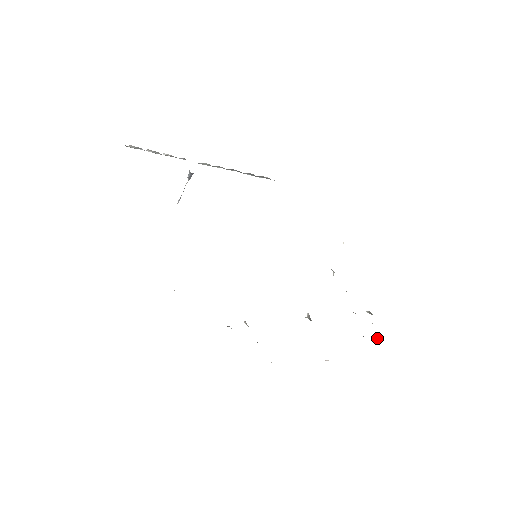
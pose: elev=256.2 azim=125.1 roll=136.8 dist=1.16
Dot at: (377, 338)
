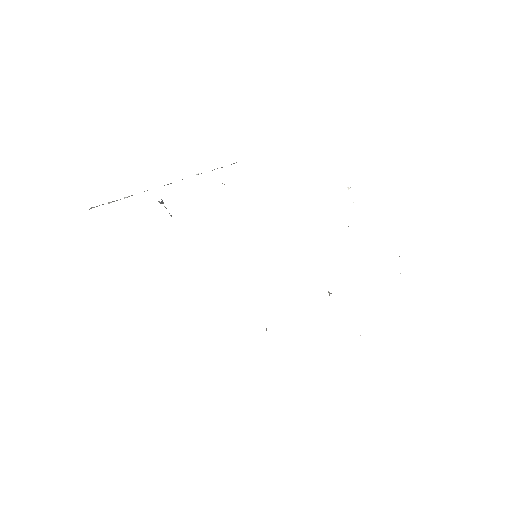
Dot at: occluded
